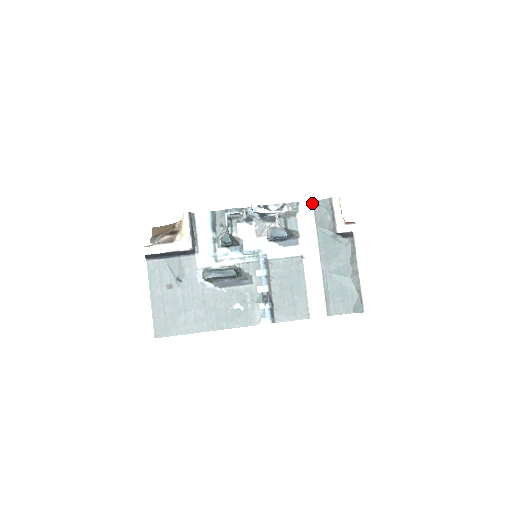
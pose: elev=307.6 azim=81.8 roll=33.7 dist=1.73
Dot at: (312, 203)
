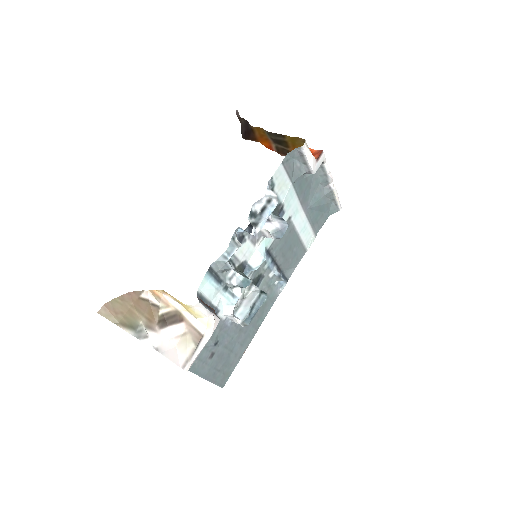
Dot at: (282, 165)
